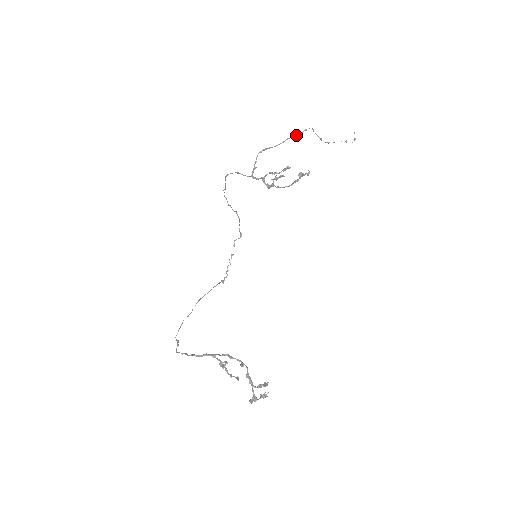
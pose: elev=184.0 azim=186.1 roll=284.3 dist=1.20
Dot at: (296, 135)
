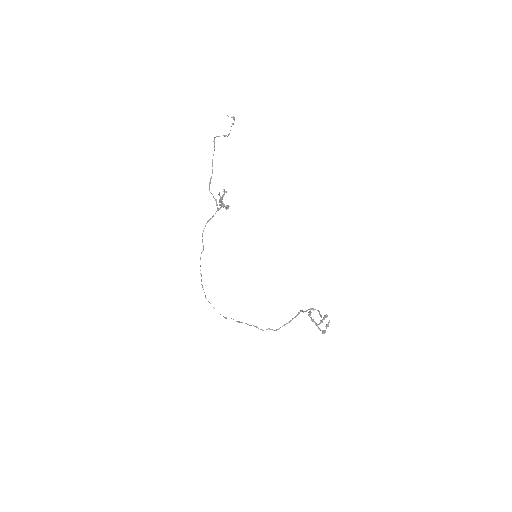
Dot at: occluded
